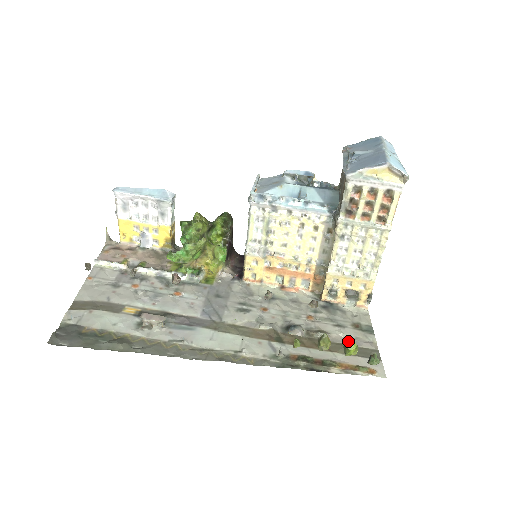
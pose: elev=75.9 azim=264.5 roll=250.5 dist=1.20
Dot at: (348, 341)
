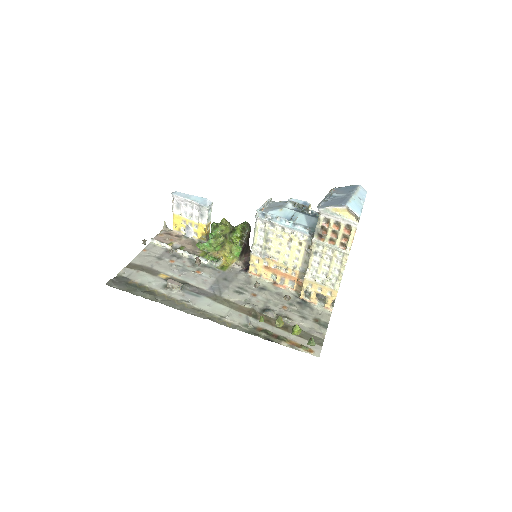
Dot at: (295, 325)
